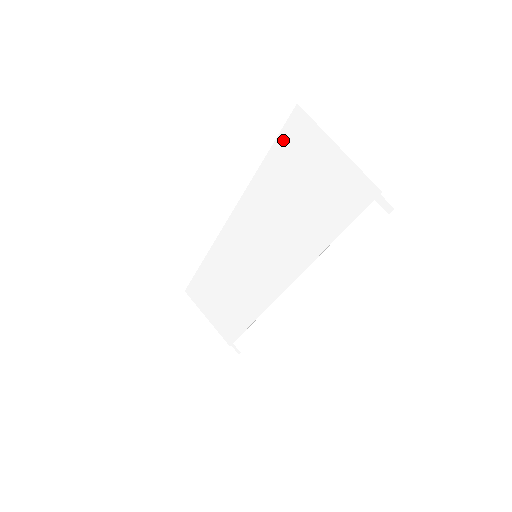
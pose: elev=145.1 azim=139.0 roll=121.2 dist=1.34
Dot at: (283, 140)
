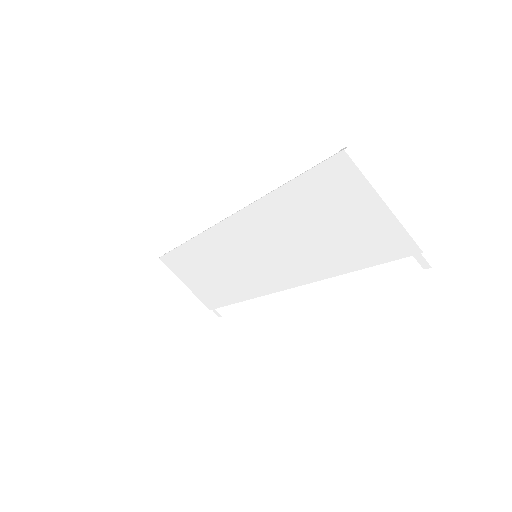
Dot at: (315, 175)
